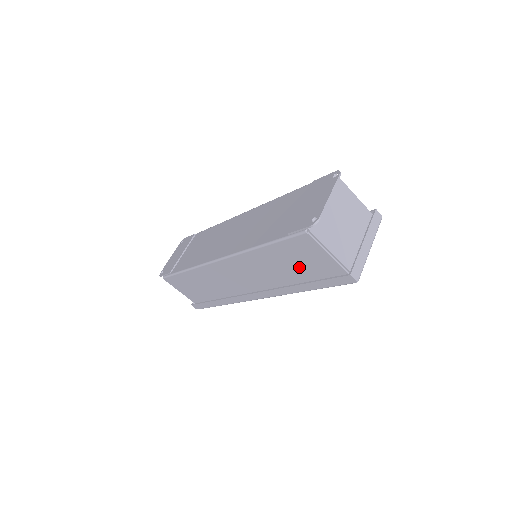
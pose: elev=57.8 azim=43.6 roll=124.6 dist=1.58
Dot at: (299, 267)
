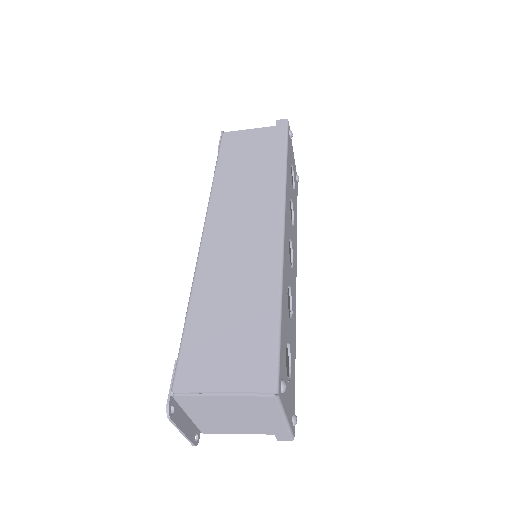
Dot at: occluded
